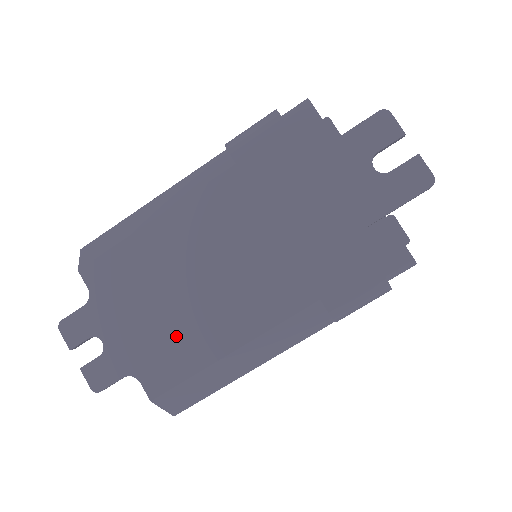
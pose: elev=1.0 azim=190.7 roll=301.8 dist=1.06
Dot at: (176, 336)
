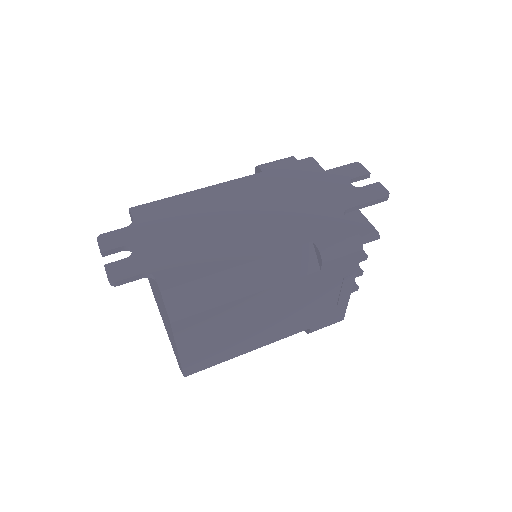
Dot at: (196, 252)
